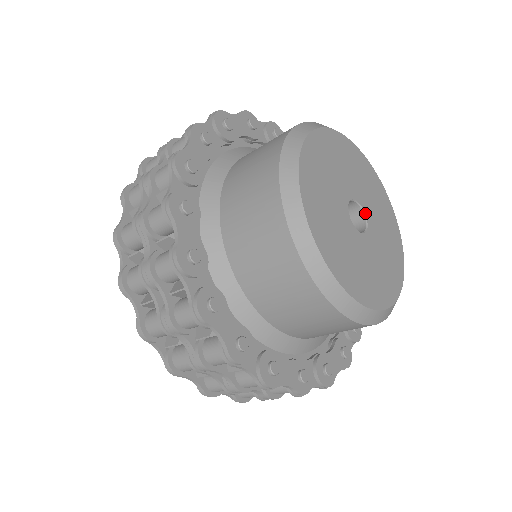
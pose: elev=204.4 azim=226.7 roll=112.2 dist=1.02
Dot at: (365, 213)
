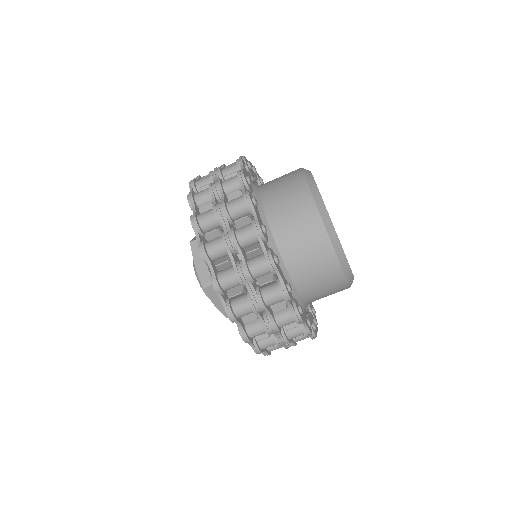
Dot at: occluded
